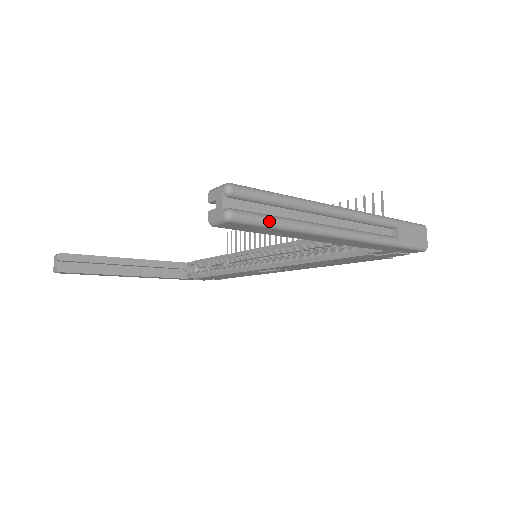
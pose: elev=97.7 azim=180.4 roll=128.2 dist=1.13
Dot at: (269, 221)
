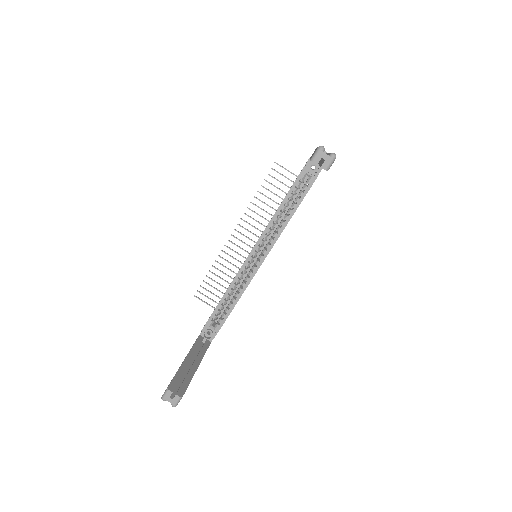
Dot at: occluded
